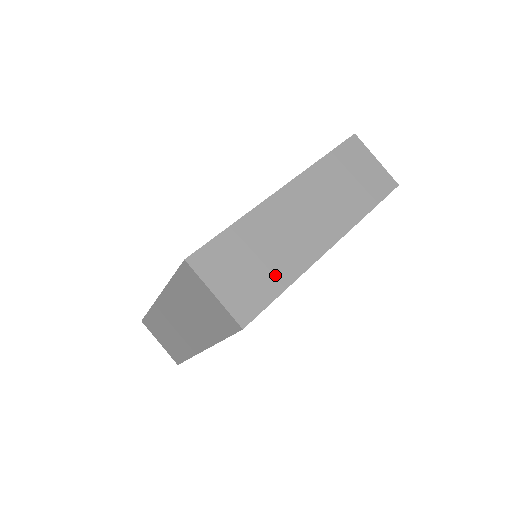
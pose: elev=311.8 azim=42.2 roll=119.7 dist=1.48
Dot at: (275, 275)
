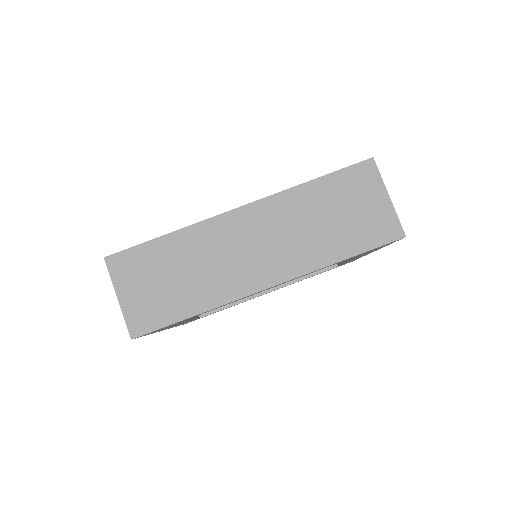
Dot at: occluded
